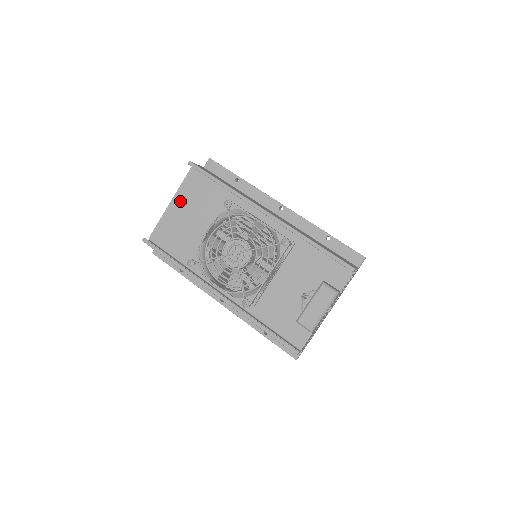
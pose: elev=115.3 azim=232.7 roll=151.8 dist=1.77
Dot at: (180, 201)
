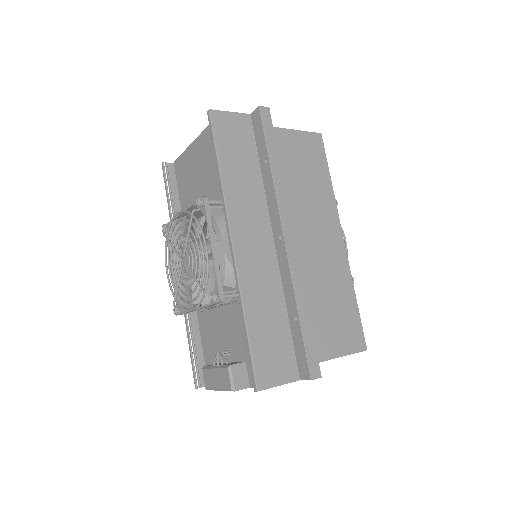
Dot at: (200, 147)
